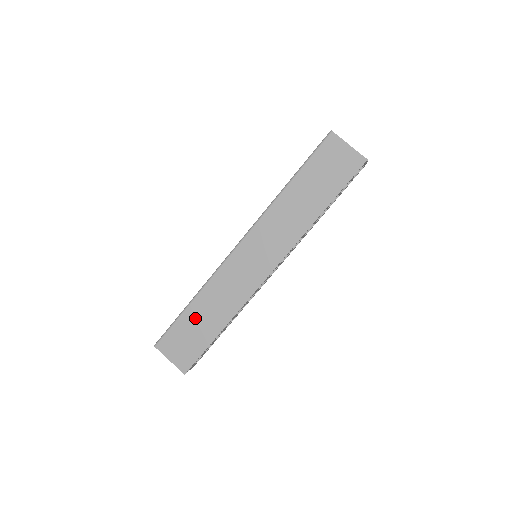
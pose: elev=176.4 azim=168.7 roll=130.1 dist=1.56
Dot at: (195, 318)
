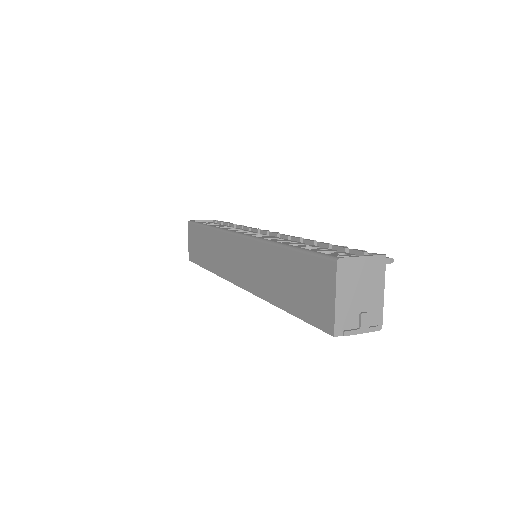
Dot at: (203, 239)
